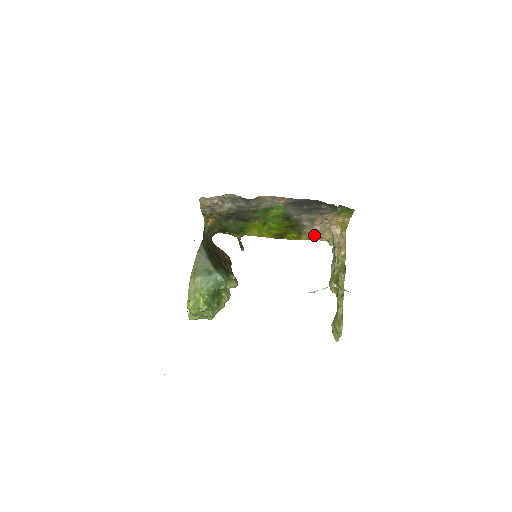
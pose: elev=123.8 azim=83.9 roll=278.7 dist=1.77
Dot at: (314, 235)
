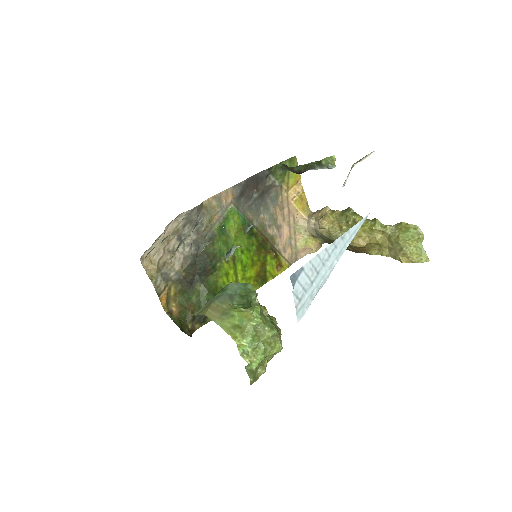
Dot at: (290, 251)
